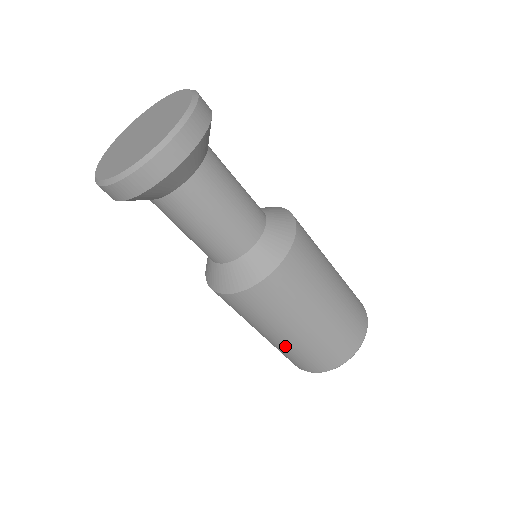
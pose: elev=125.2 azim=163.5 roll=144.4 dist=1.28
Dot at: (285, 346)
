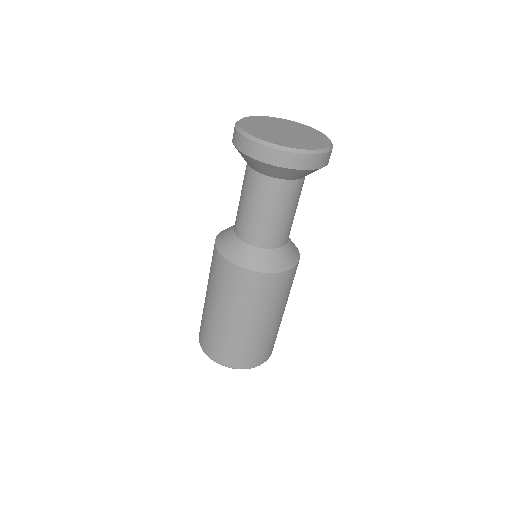
Dot at: (213, 321)
